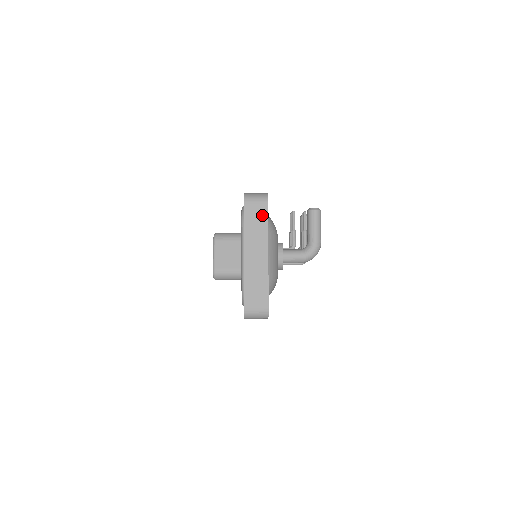
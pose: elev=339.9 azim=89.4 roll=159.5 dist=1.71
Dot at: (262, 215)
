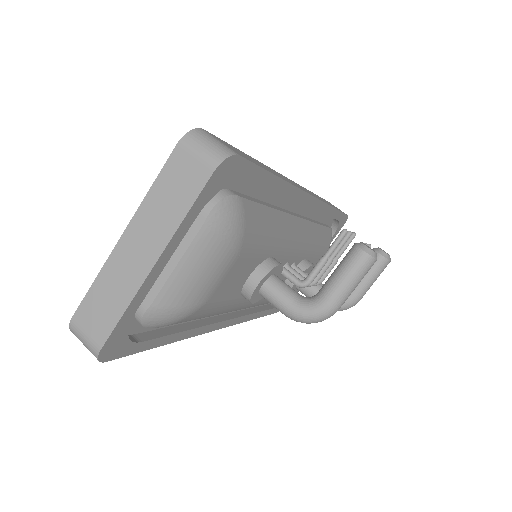
Dot at: (191, 185)
